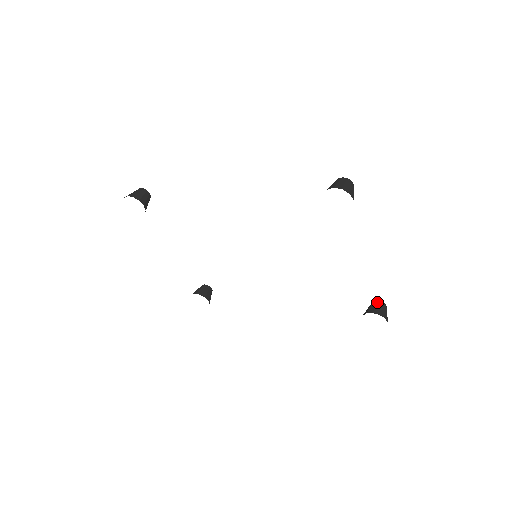
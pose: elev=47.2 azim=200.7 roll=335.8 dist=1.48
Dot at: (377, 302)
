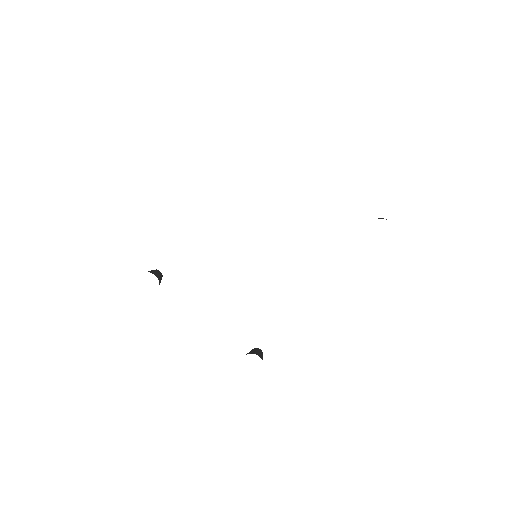
Dot at: occluded
